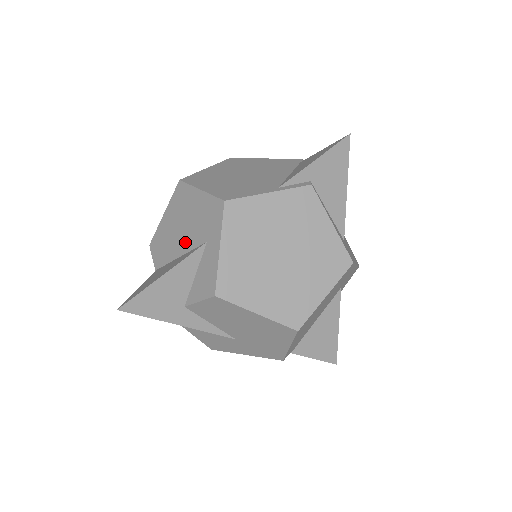
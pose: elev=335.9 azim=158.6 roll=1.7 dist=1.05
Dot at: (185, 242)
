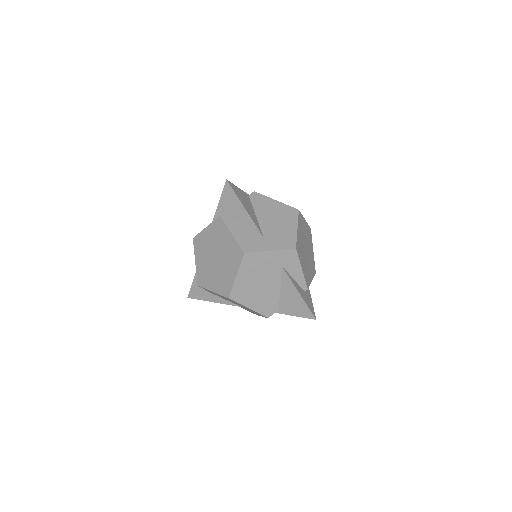
Dot at: occluded
